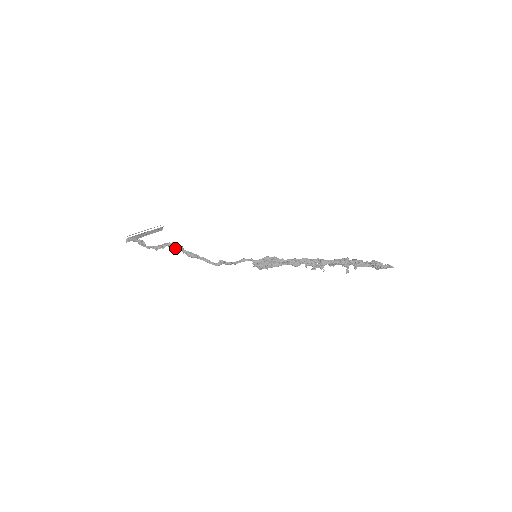
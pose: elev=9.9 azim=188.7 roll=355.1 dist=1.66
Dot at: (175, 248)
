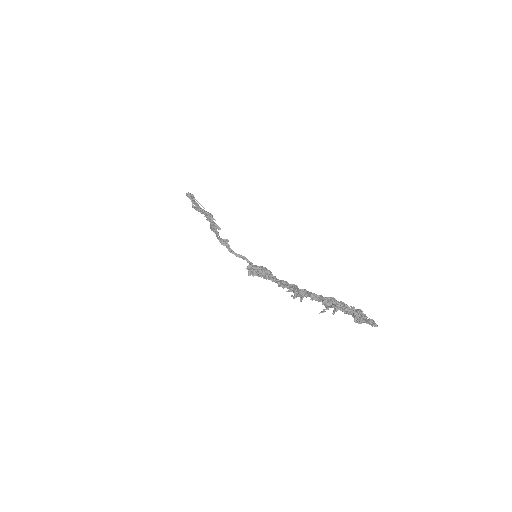
Dot at: (208, 217)
